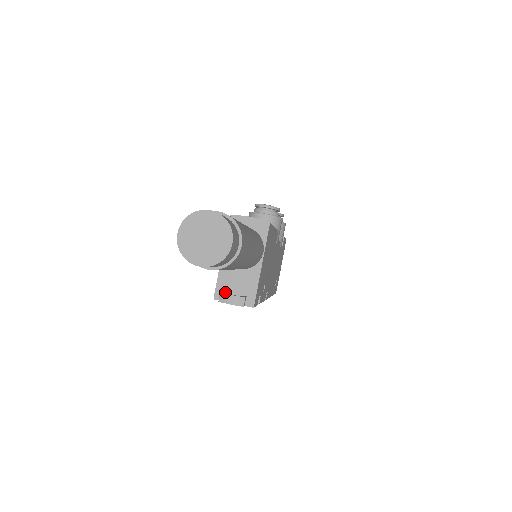
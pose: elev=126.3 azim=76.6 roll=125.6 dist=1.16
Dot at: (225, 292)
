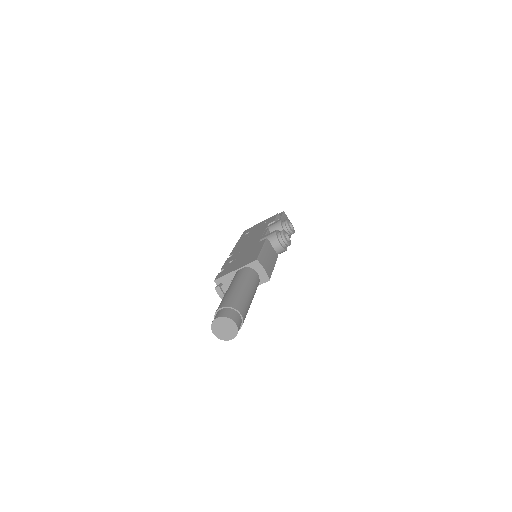
Dot at: (222, 285)
